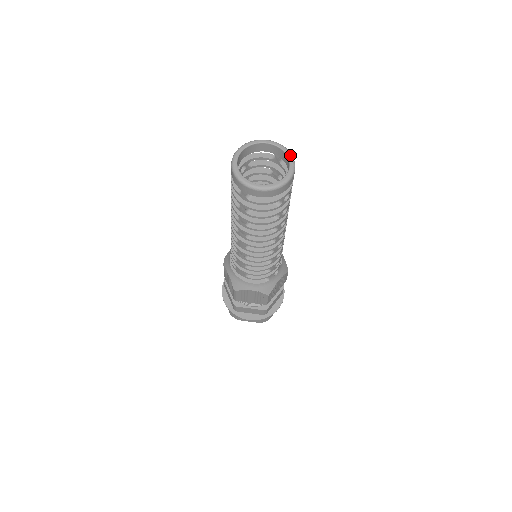
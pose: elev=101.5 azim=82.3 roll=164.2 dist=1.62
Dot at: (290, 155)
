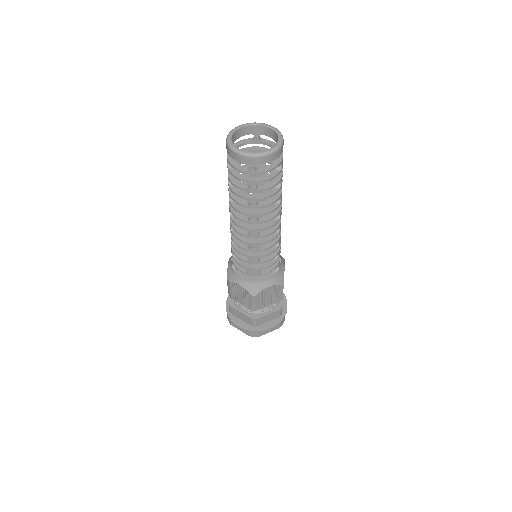
Dot at: (269, 125)
